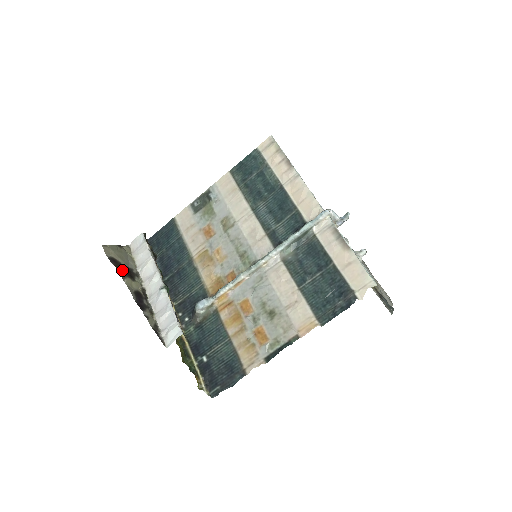
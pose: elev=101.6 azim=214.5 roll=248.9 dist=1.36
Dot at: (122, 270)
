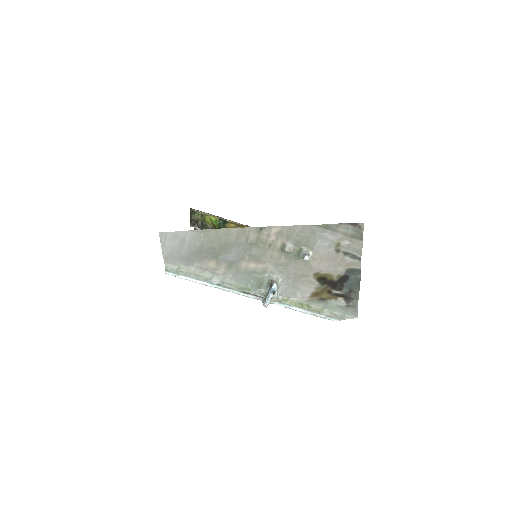
Dot at: occluded
